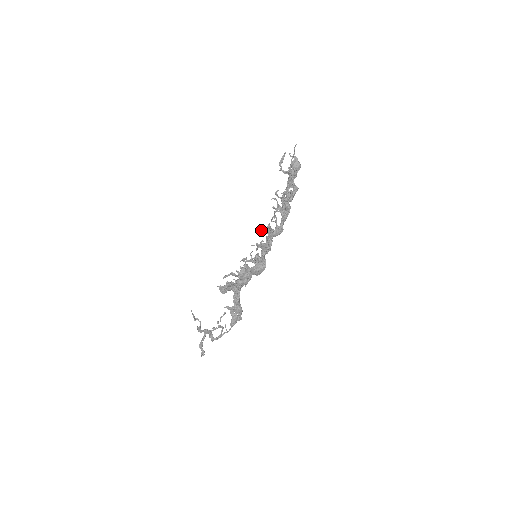
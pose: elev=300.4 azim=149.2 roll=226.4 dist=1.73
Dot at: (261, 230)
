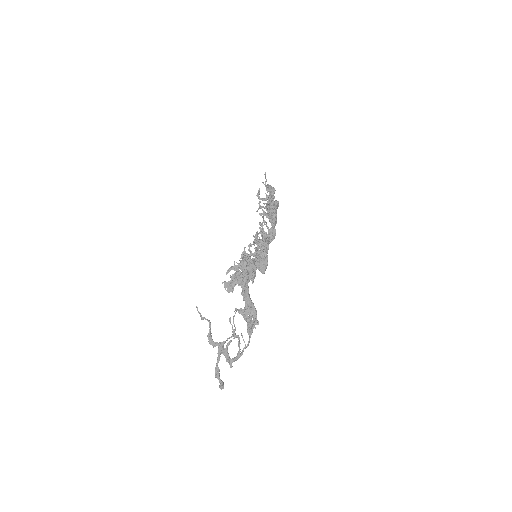
Dot at: occluded
